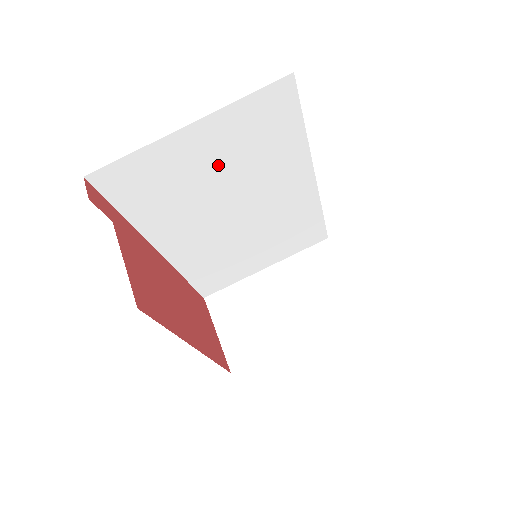
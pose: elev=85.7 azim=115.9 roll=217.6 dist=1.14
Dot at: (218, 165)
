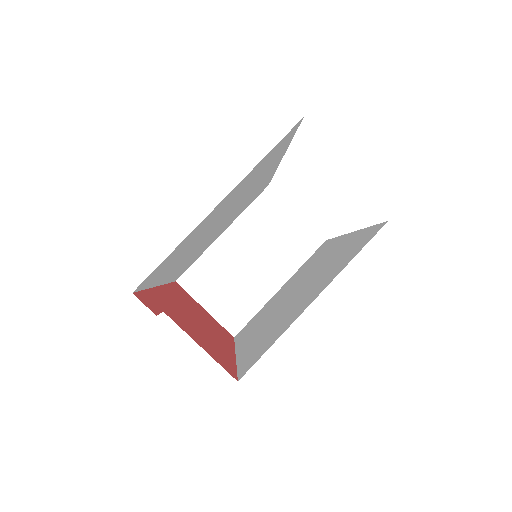
Dot at: (225, 207)
